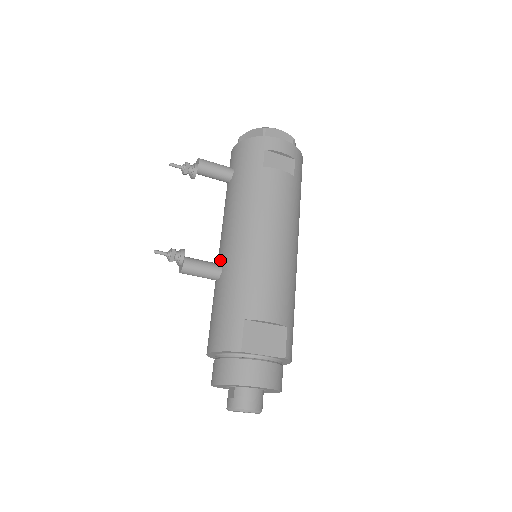
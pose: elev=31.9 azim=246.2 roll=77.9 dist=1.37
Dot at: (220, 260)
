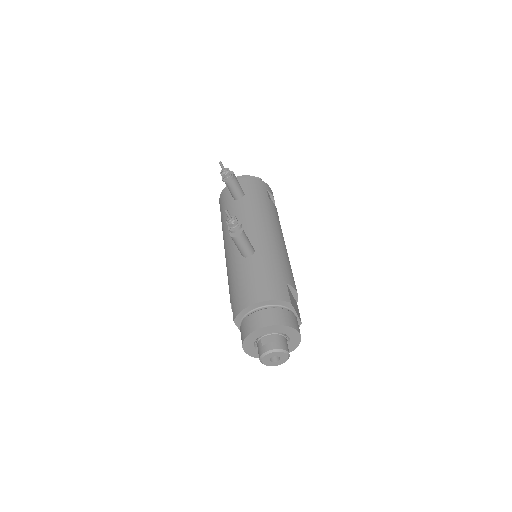
Dot at: occluded
